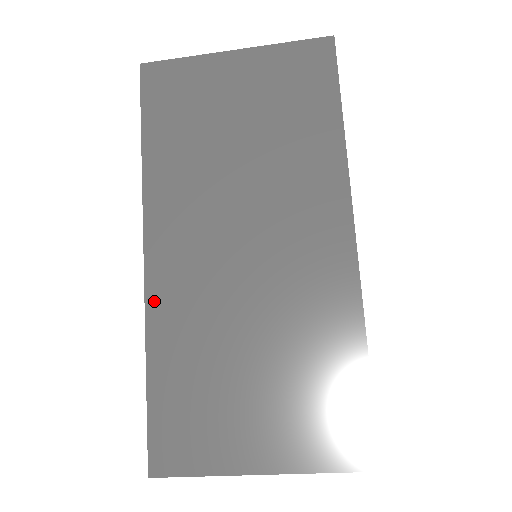
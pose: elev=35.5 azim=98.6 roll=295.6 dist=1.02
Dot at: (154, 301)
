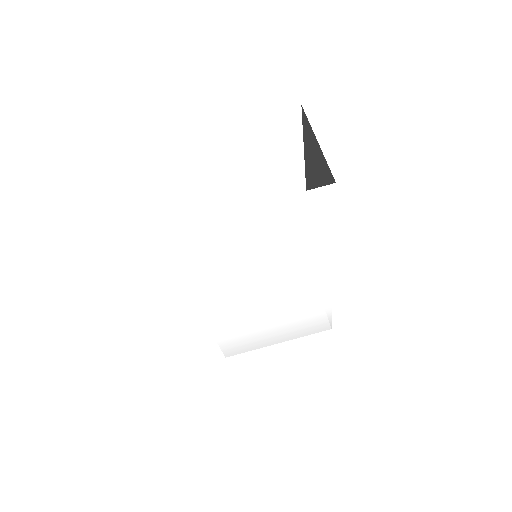
Dot at: occluded
